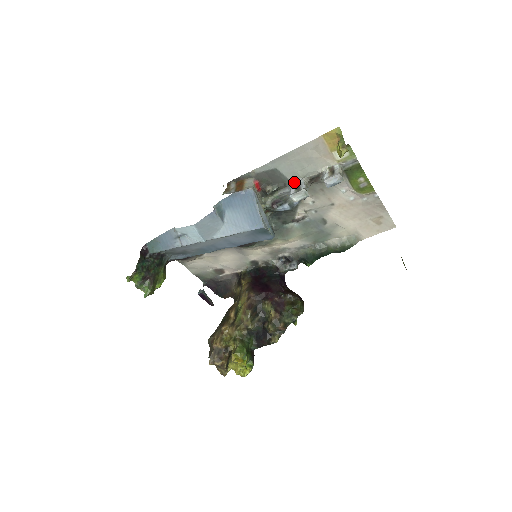
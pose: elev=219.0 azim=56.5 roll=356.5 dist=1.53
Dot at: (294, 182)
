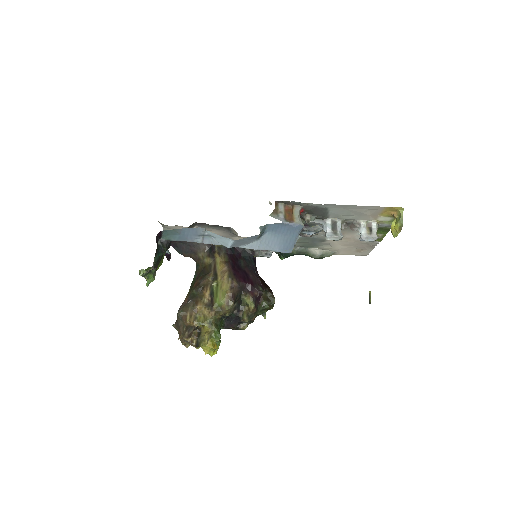
Dot at: (331, 219)
